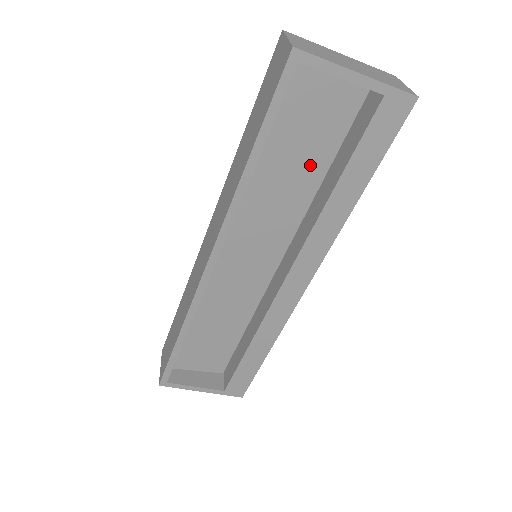
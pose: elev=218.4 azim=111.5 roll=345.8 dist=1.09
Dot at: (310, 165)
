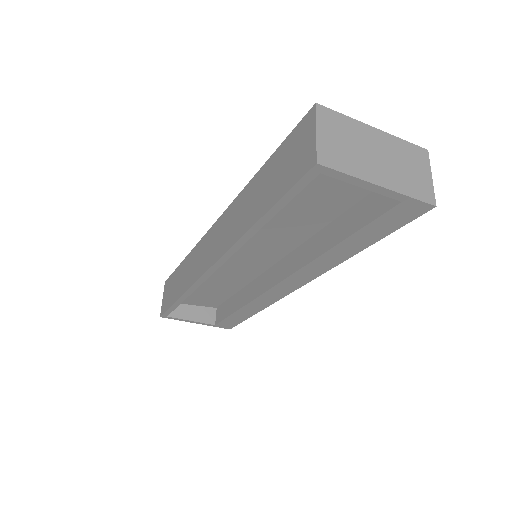
Dot at: (319, 214)
